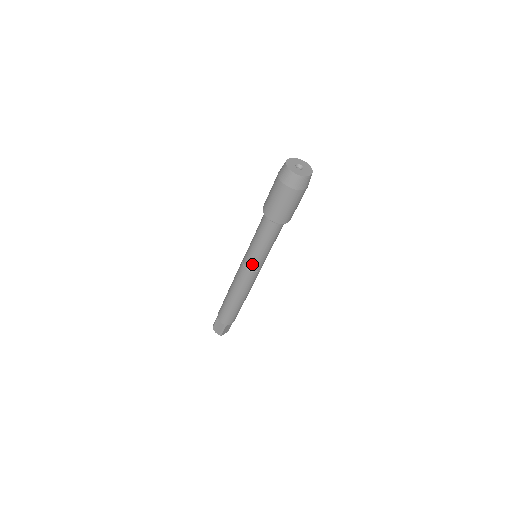
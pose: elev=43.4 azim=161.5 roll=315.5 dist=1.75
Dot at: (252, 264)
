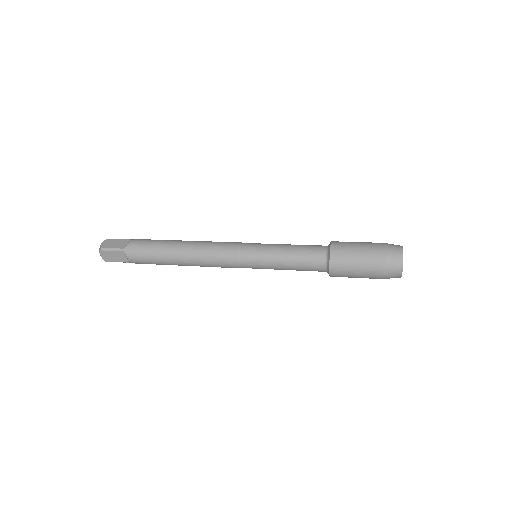
Dot at: (251, 267)
